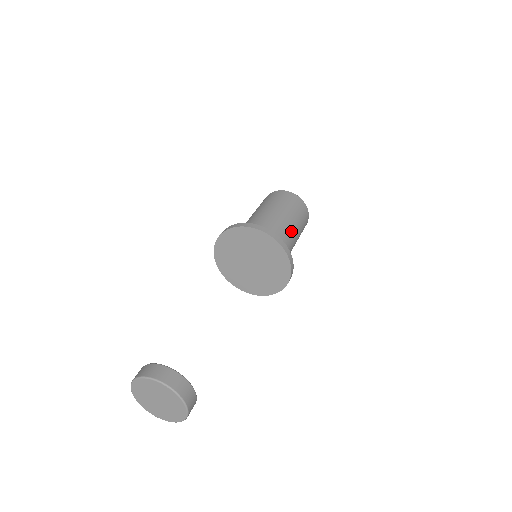
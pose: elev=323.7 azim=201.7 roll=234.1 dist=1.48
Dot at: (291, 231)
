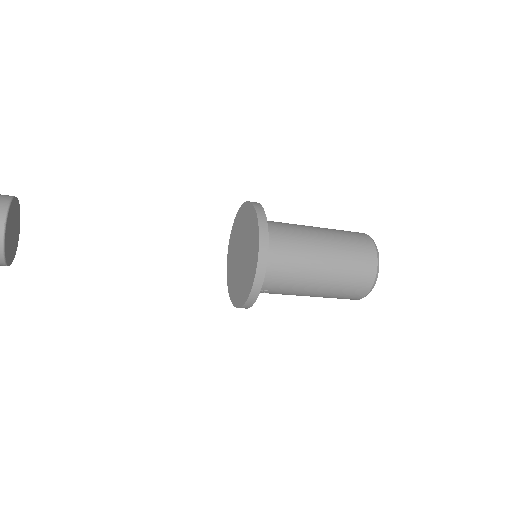
Dot at: (314, 264)
